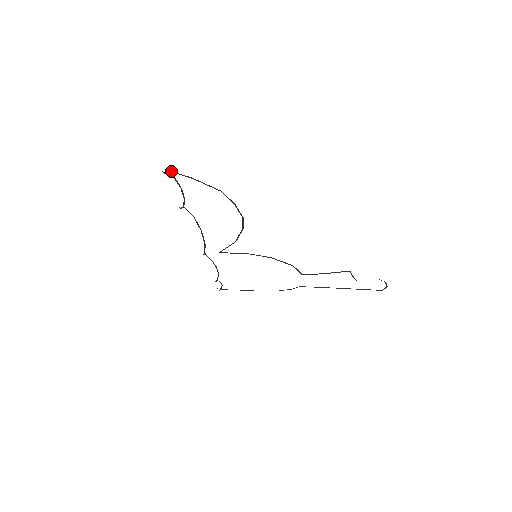
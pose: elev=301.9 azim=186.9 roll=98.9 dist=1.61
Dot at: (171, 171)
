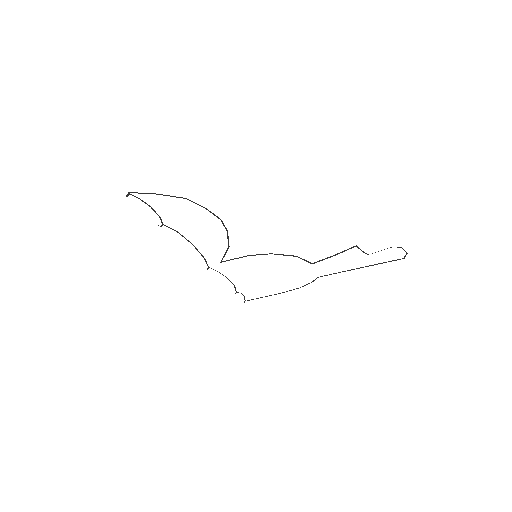
Dot at: occluded
